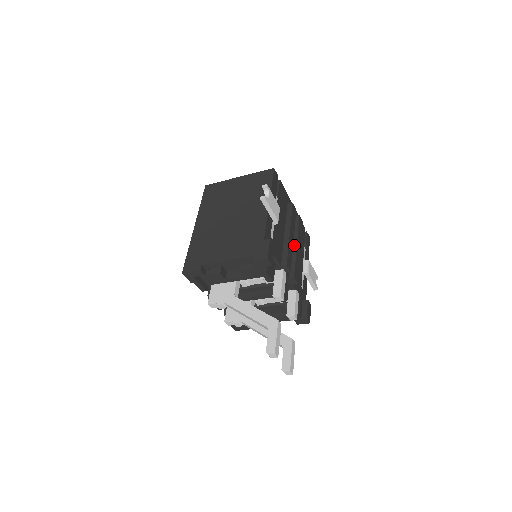
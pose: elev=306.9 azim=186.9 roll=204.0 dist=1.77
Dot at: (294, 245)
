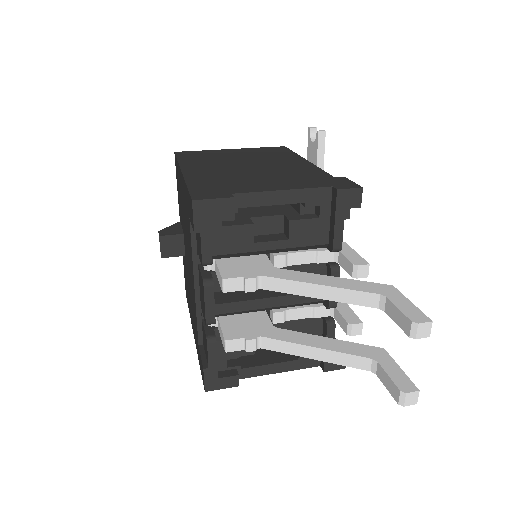
Dot at: occluded
